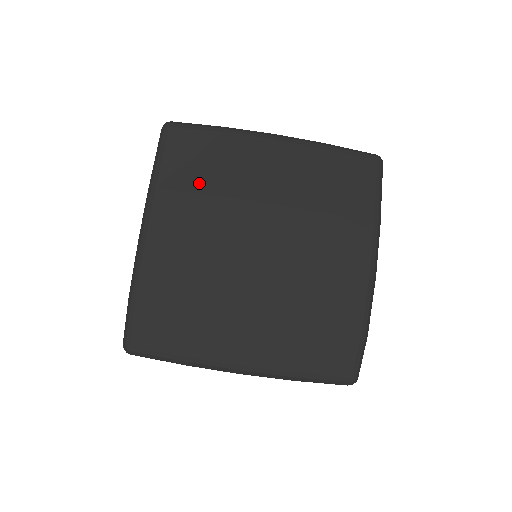
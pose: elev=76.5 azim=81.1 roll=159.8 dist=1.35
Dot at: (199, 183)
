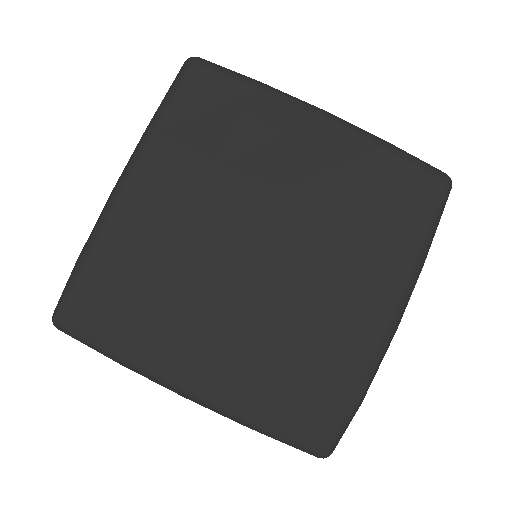
Dot at: (208, 143)
